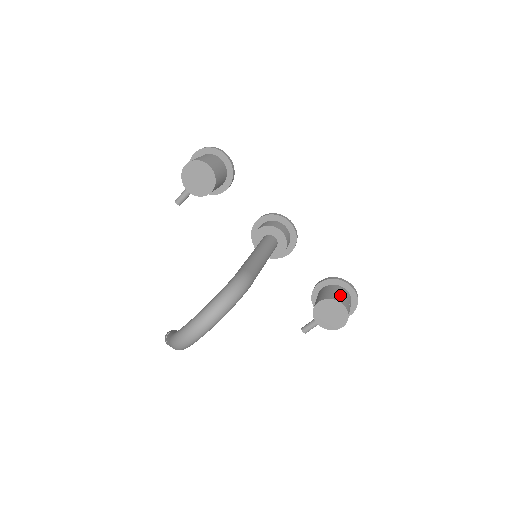
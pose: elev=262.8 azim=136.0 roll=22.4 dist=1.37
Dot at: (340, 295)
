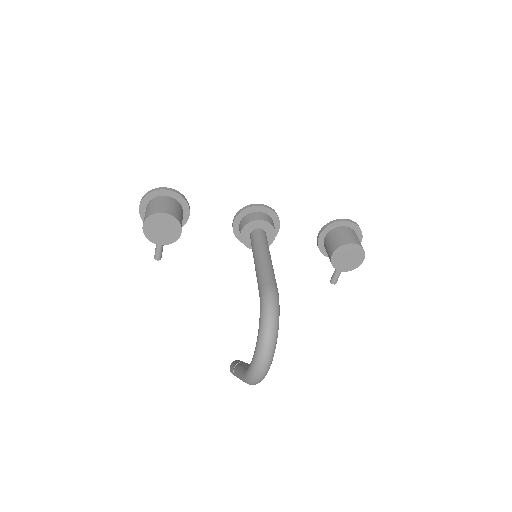
Dot at: (345, 236)
